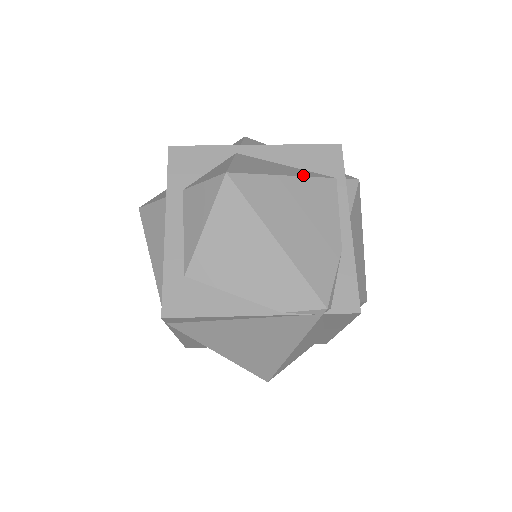
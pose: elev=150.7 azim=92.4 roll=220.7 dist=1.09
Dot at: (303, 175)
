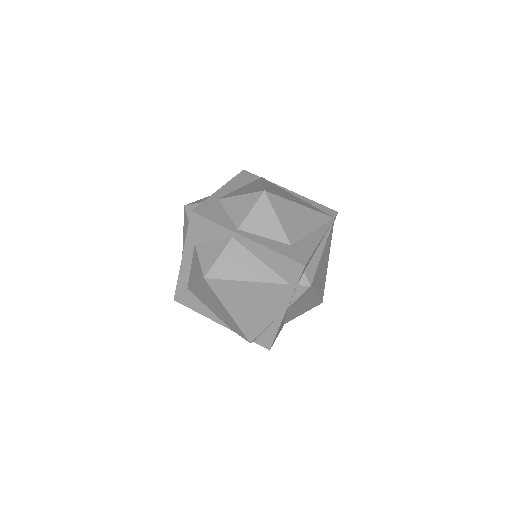
Dot at: (263, 280)
